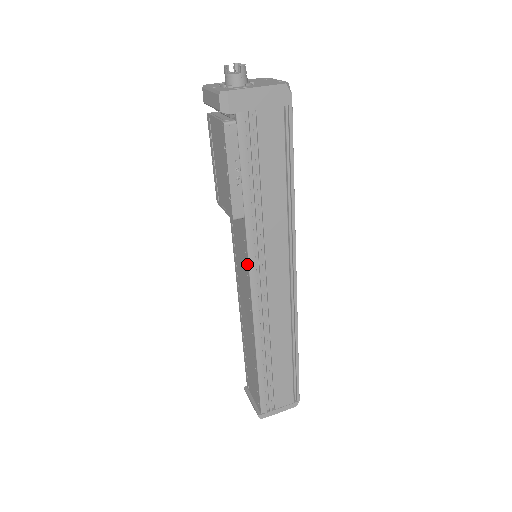
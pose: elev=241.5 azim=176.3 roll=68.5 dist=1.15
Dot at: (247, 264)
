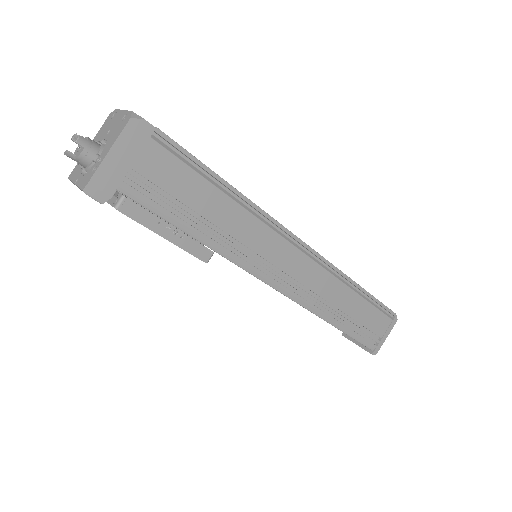
Dot at: occluded
